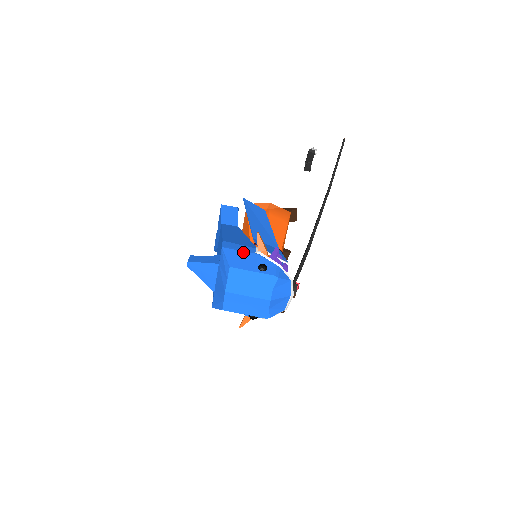
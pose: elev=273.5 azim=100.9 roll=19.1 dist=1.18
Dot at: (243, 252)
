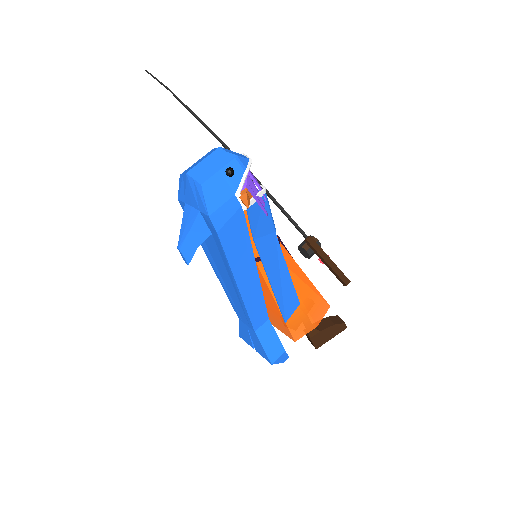
Dot at: occluded
